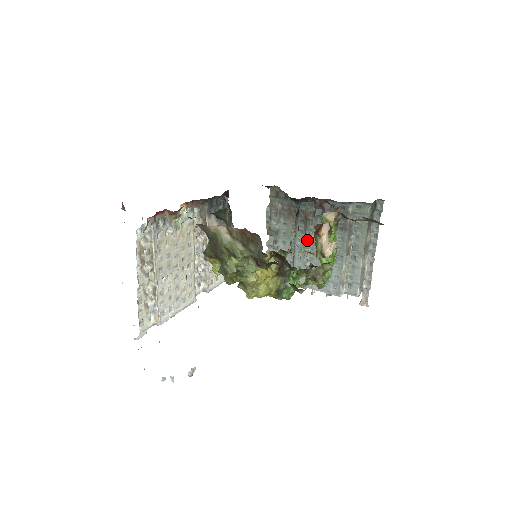
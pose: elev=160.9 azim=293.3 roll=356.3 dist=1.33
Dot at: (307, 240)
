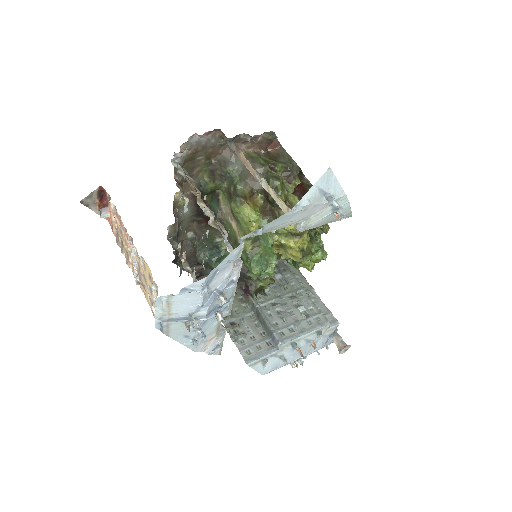
Dot at: (265, 292)
